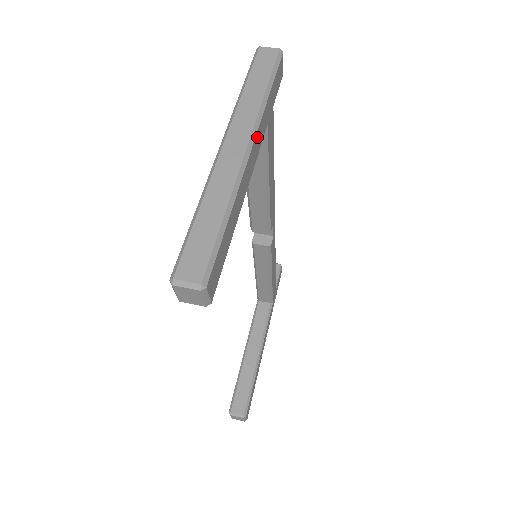
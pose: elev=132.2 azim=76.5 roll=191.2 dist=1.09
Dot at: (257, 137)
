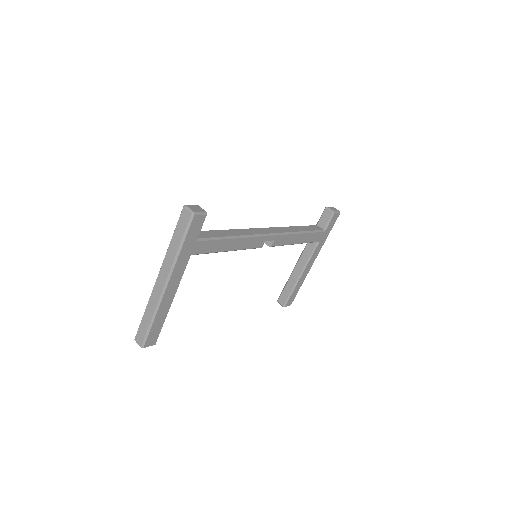
Dot at: (174, 276)
